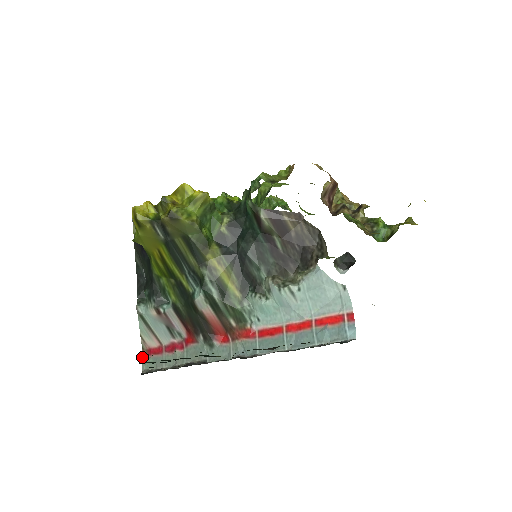
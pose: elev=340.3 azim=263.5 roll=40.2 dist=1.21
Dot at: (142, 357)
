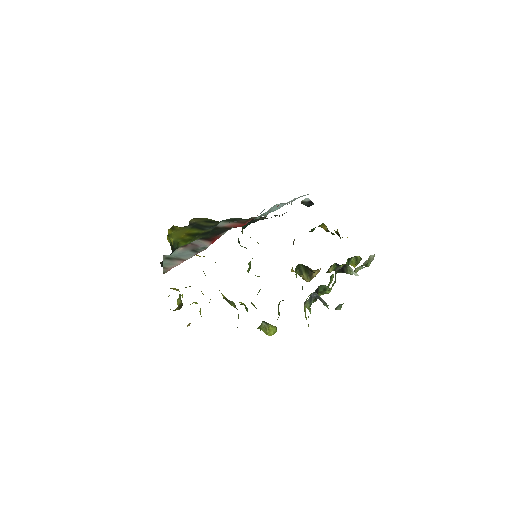
Dot at: occluded
